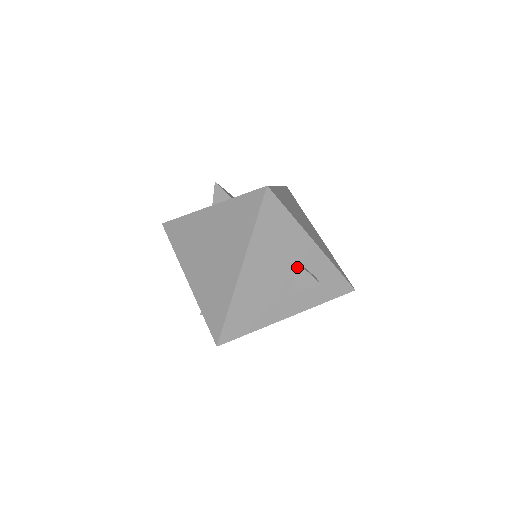
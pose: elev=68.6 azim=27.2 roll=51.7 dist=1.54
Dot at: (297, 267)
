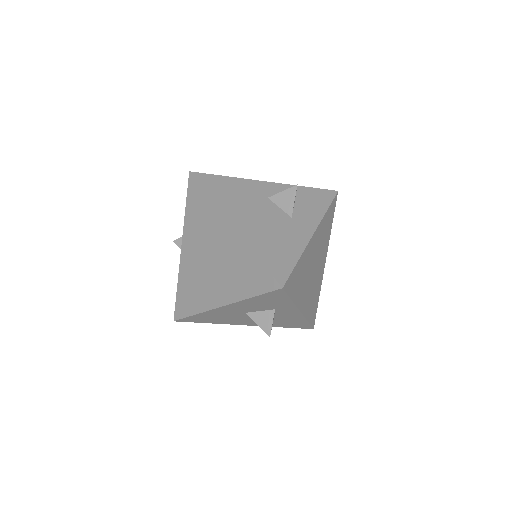
Dot at: (273, 200)
